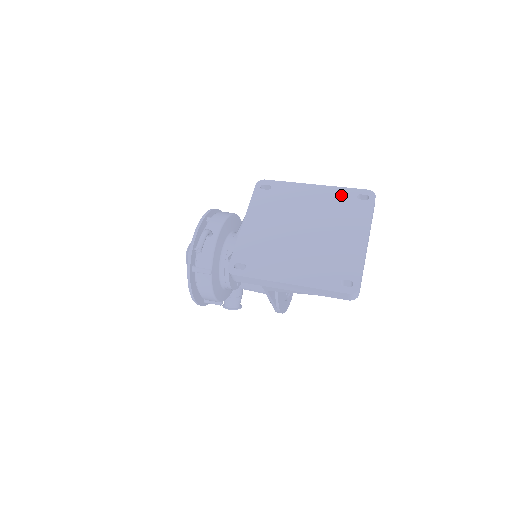
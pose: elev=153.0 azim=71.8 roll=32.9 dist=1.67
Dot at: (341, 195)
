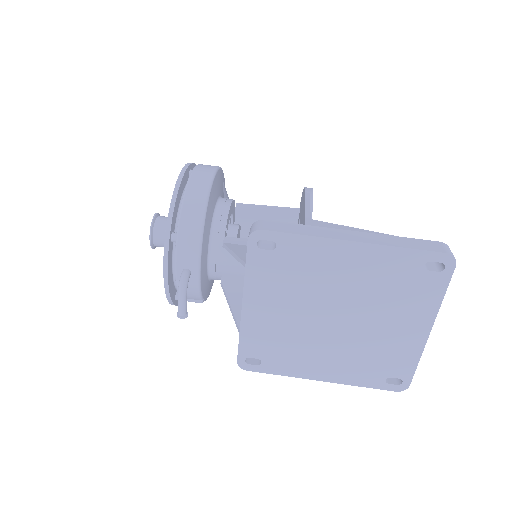
Dot at: (398, 263)
